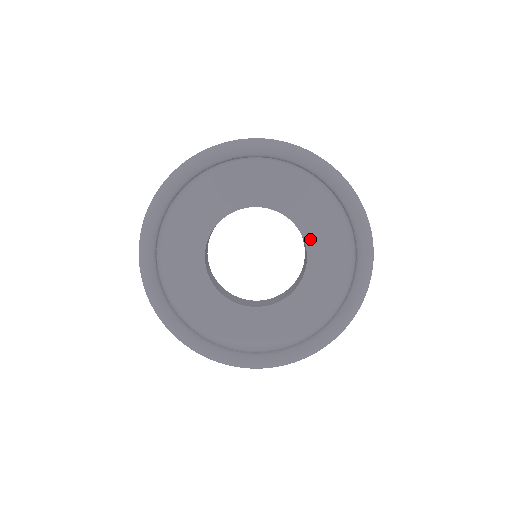
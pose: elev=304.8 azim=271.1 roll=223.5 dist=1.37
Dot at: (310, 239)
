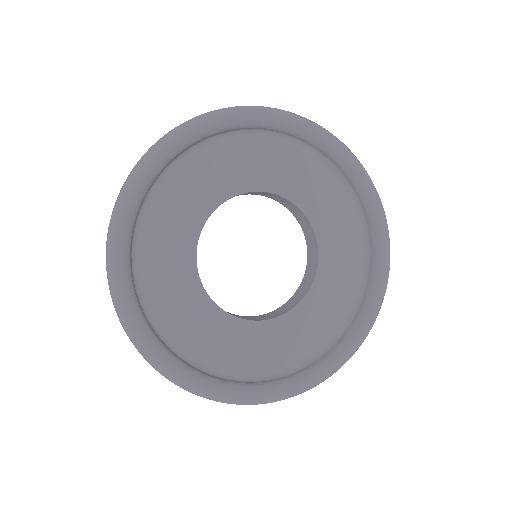
Dot at: (313, 215)
